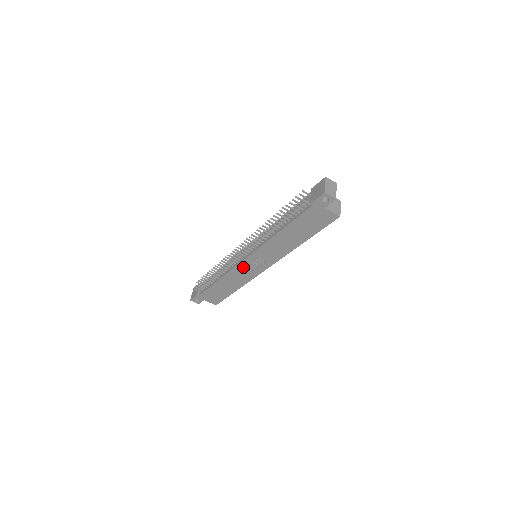
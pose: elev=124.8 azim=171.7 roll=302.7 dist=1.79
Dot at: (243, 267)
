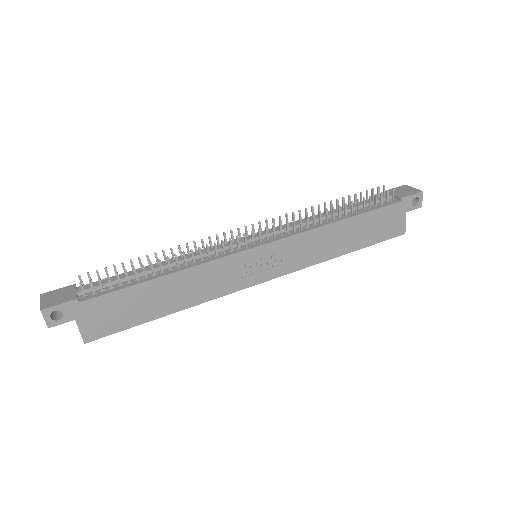
Dot at: (238, 262)
